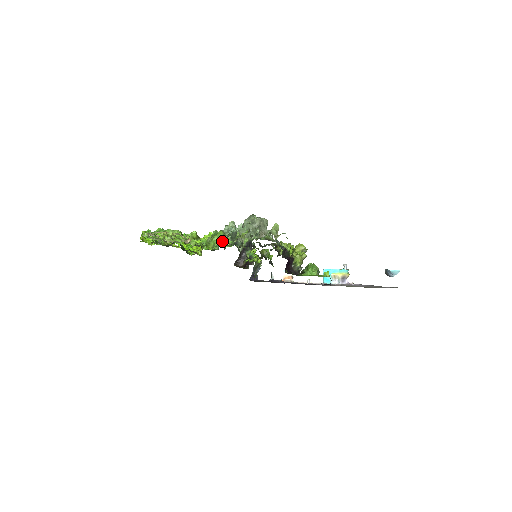
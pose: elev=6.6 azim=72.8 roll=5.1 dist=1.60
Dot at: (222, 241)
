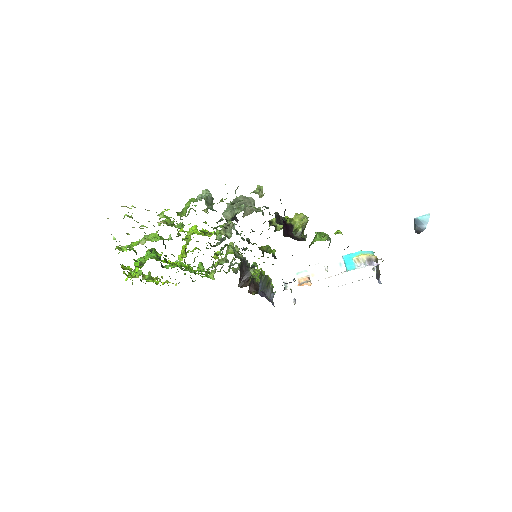
Dot at: occluded
